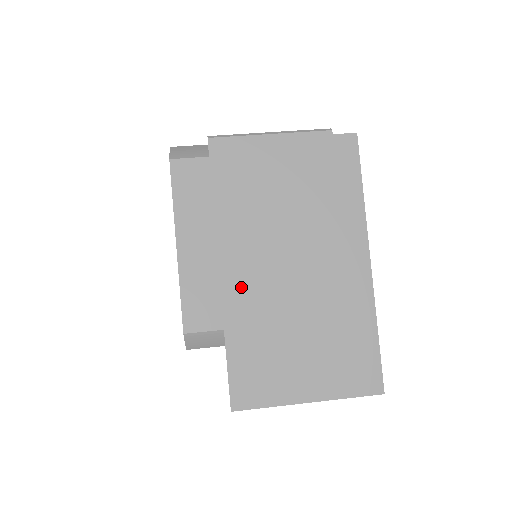
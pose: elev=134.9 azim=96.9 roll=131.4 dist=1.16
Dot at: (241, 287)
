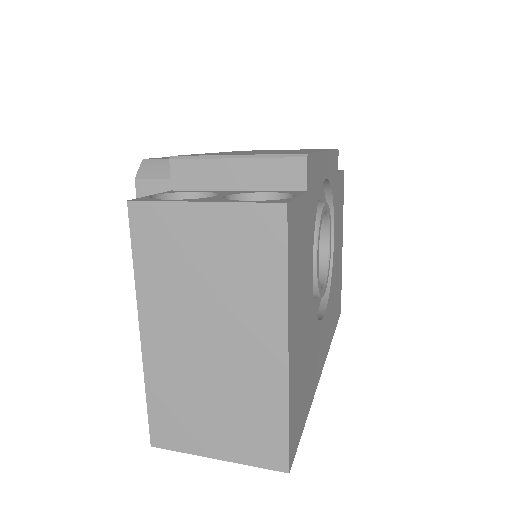
Dot at: (159, 348)
